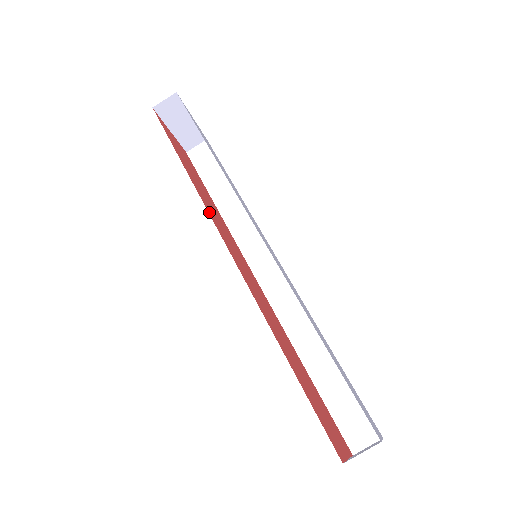
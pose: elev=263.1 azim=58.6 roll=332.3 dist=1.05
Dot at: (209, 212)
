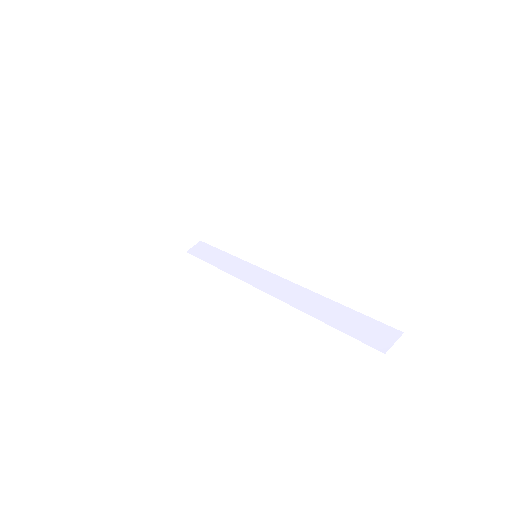
Dot at: occluded
